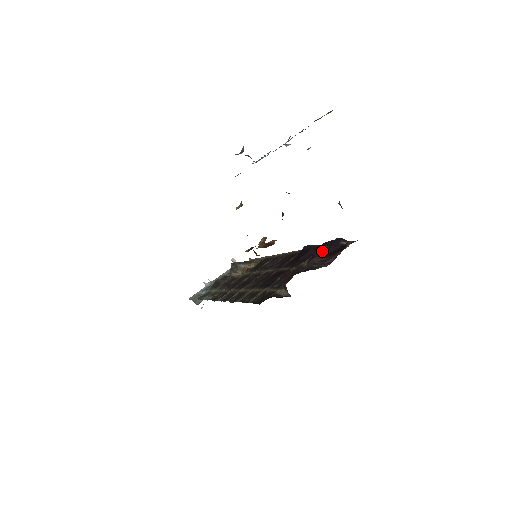
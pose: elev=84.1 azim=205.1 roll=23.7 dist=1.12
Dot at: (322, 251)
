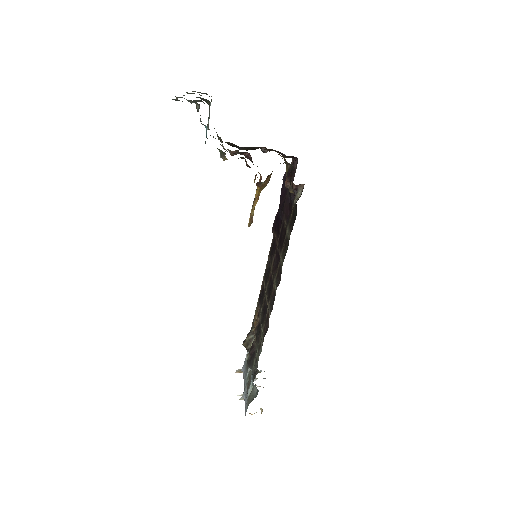
Dot at: (285, 193)
